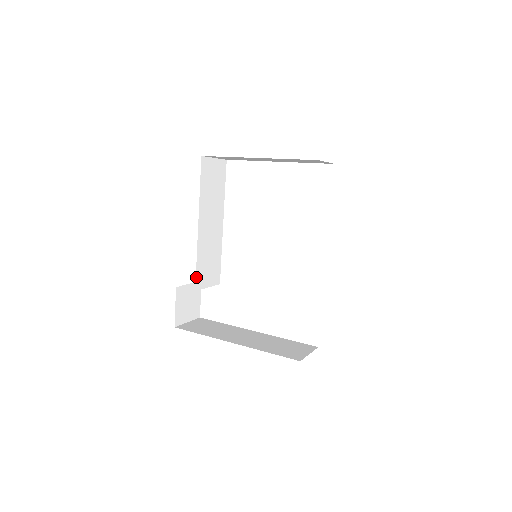
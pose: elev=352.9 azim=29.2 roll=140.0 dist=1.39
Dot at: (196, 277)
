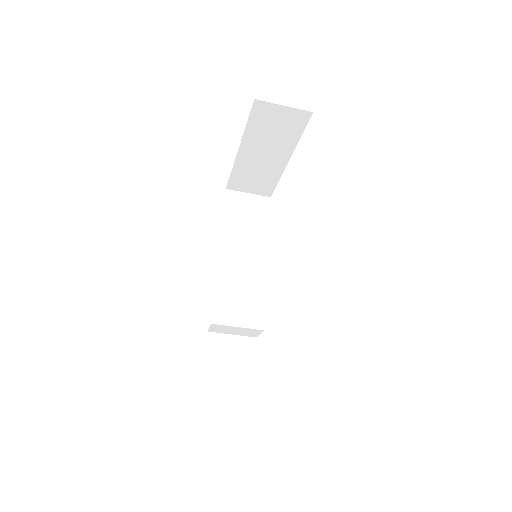
Dot at: (214, 307)
